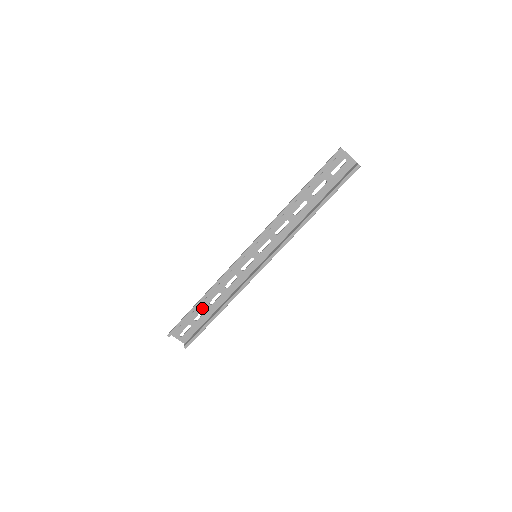
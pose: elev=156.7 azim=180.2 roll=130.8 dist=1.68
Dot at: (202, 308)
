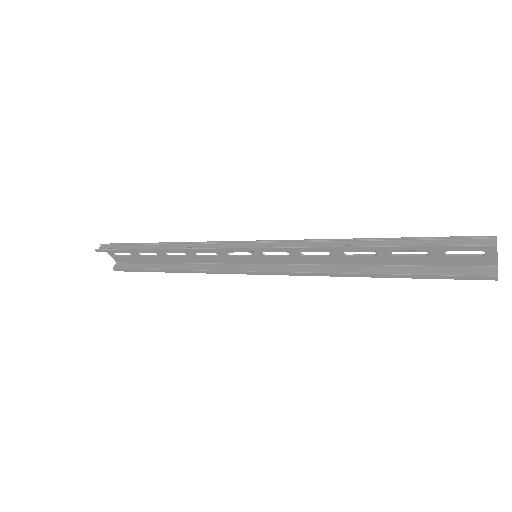
Dot at: occluded
